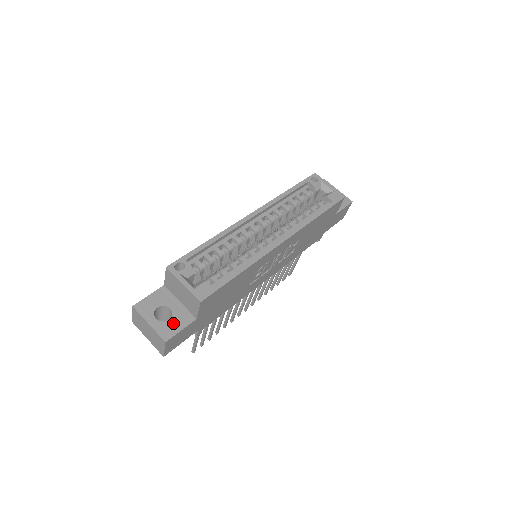
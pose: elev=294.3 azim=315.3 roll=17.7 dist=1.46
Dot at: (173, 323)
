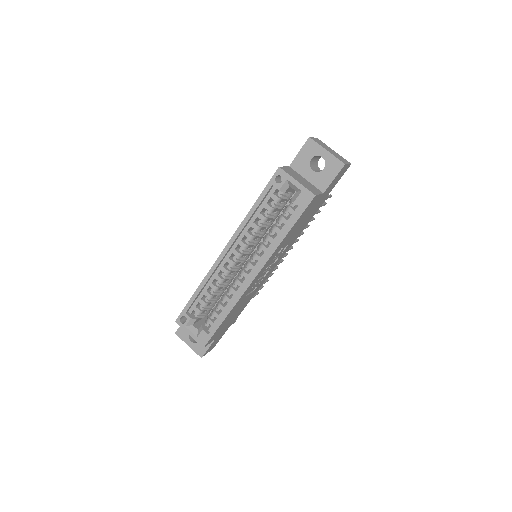
Dot at: occluded
